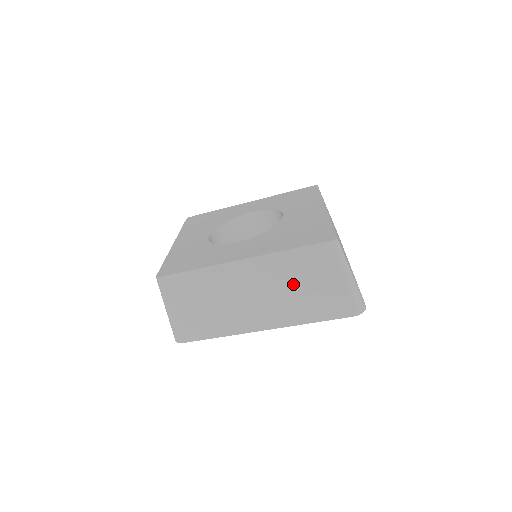
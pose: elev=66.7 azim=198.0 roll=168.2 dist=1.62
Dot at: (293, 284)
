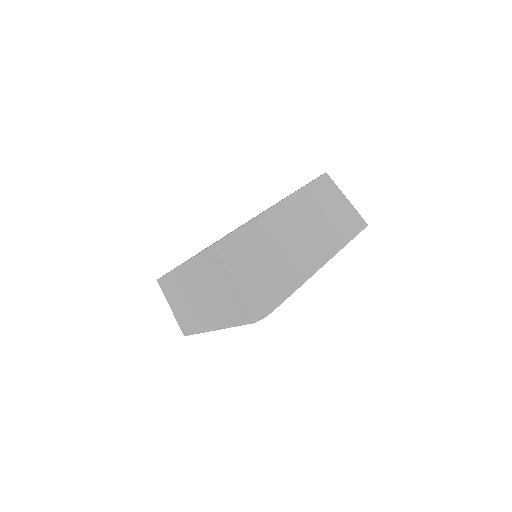
Dot at: (211, 288)
